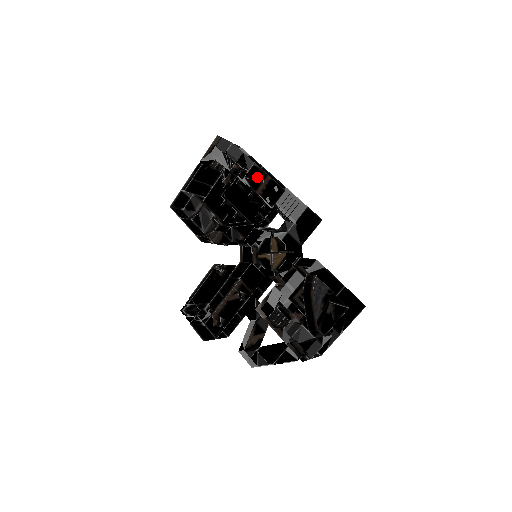
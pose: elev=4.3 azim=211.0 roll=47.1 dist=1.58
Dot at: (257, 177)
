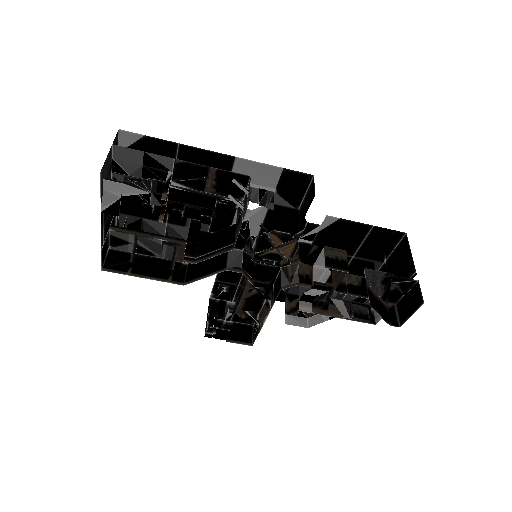
Dot at: (193, 175)
